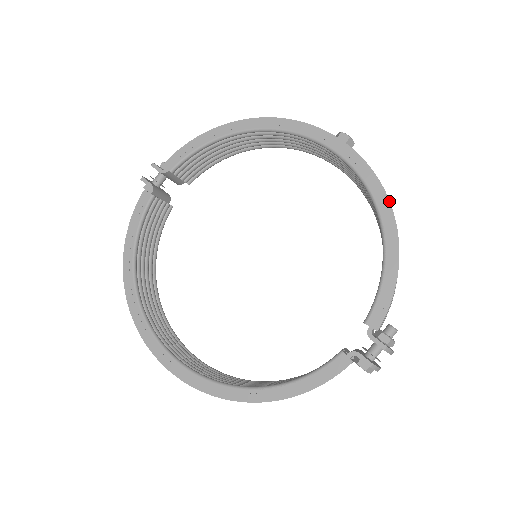
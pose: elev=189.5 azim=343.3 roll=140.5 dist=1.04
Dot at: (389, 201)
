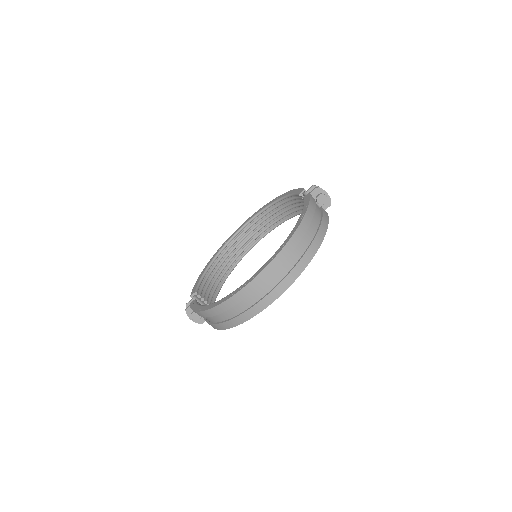
Dot at: (270, 202)
